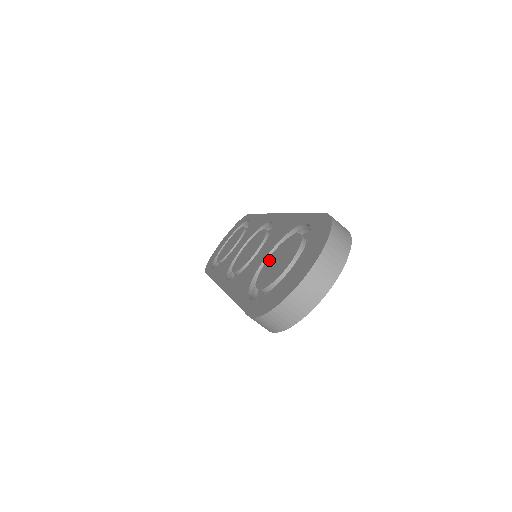
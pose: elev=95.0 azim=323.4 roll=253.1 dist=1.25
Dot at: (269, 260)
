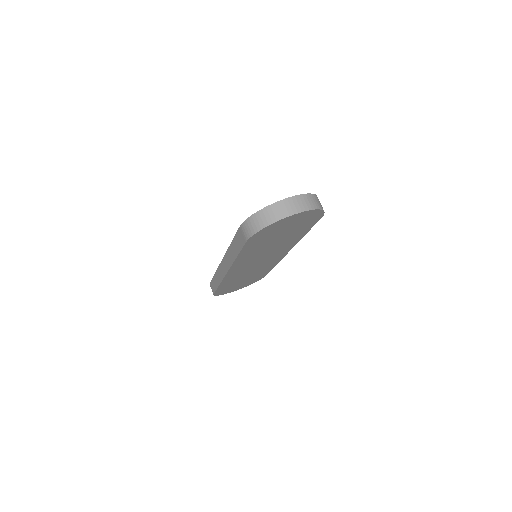
Dot at: occluded
